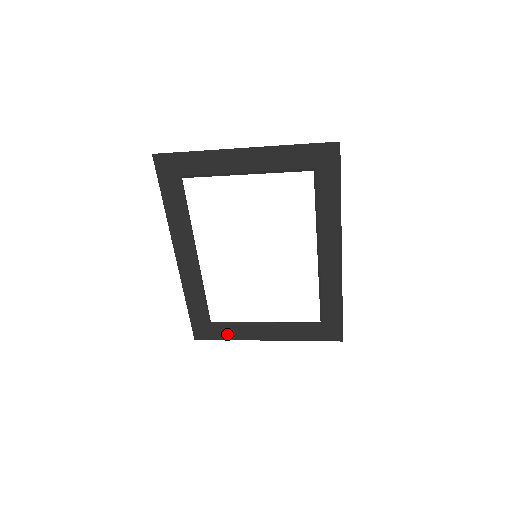
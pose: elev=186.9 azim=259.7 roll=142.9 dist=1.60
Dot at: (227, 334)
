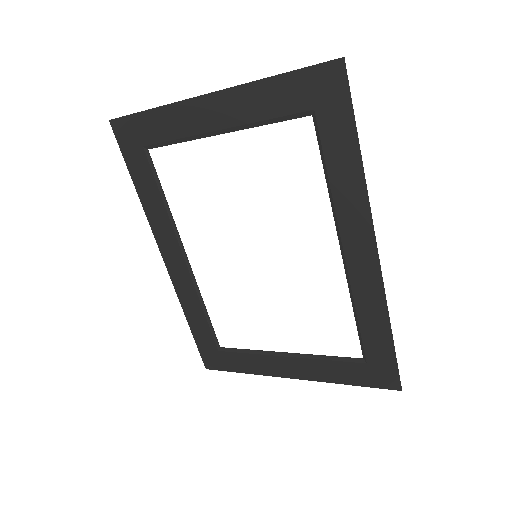
Dot at: (242, 365)
